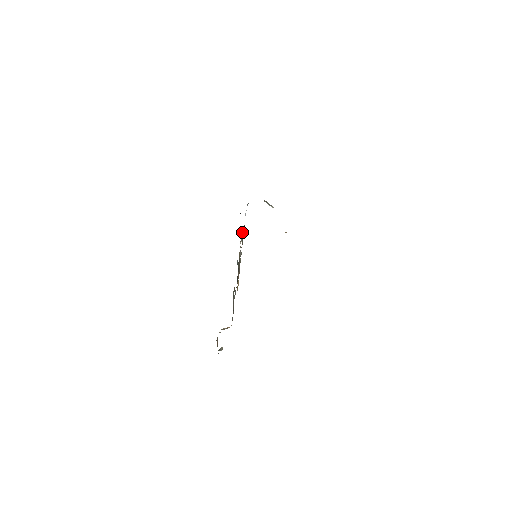
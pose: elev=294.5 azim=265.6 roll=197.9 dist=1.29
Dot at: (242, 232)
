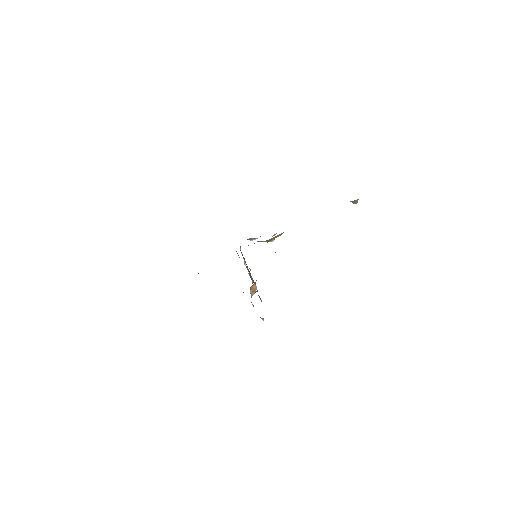
Dot at: occluded
